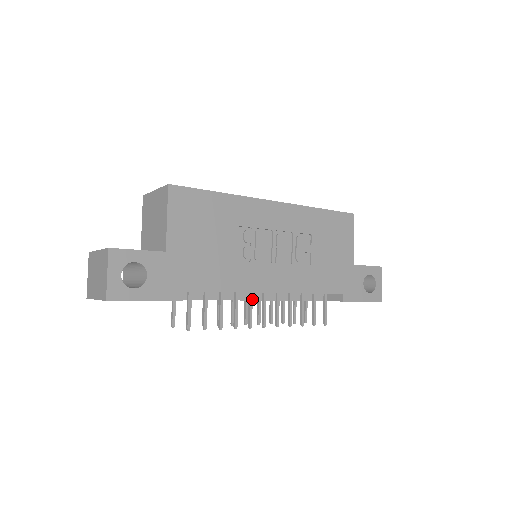
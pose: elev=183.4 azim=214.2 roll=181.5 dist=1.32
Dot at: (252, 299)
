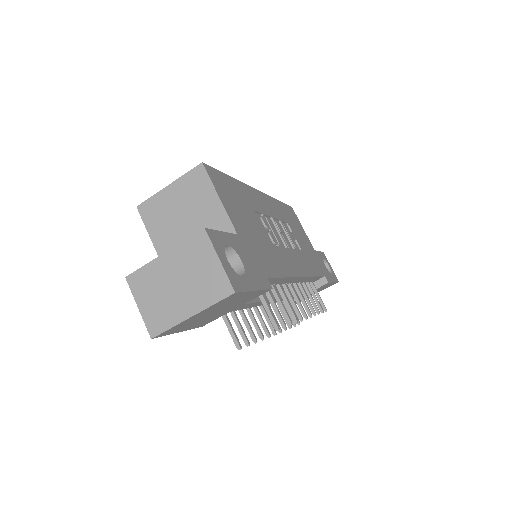
Dot at: occluded
